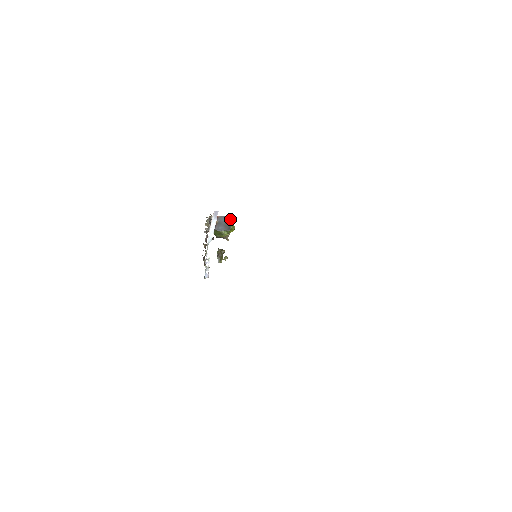
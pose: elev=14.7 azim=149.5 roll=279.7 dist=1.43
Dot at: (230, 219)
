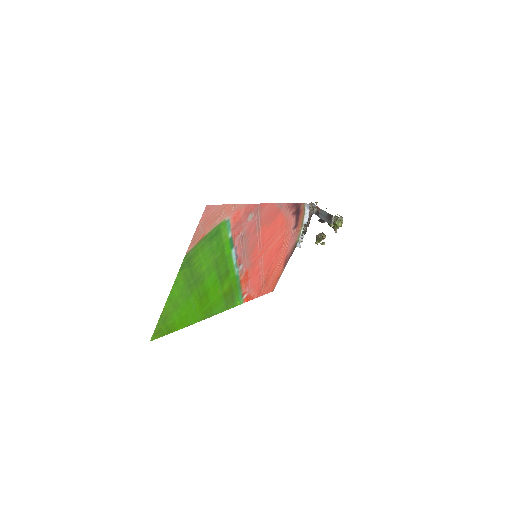
Dot at: (330, 216)
